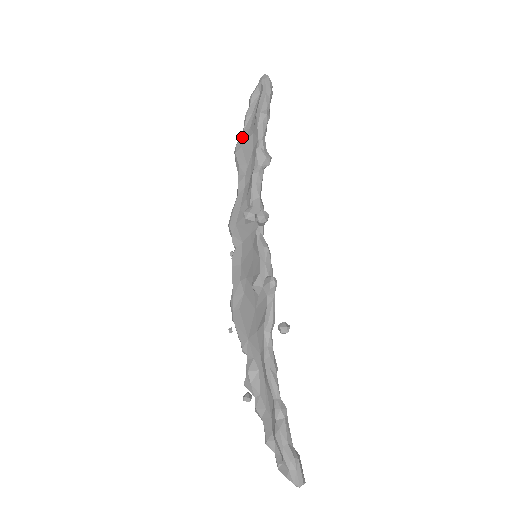
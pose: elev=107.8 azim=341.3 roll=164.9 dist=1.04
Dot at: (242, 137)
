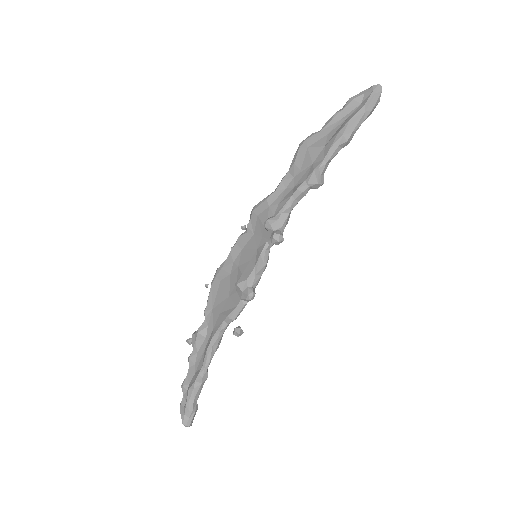
Dot at: (315, 137)
